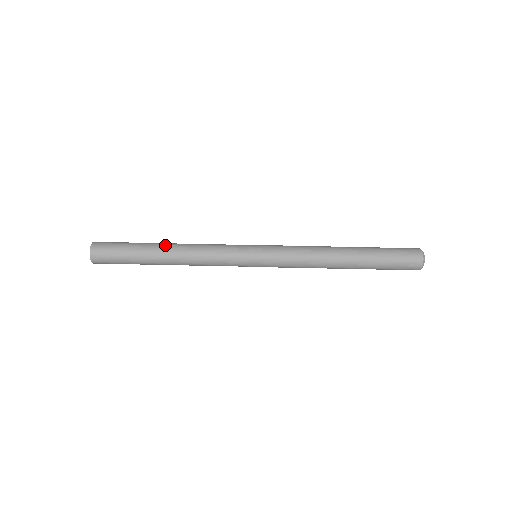
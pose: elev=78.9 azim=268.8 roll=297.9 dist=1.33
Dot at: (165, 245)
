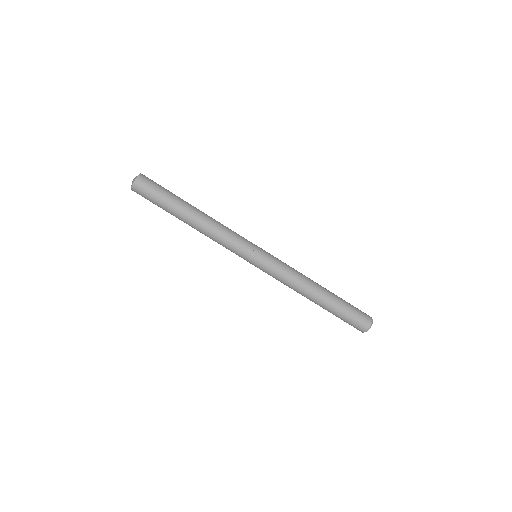
Dot at: (196, 208)
